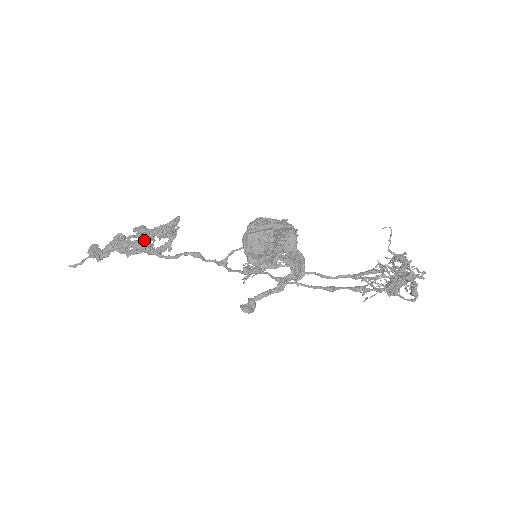
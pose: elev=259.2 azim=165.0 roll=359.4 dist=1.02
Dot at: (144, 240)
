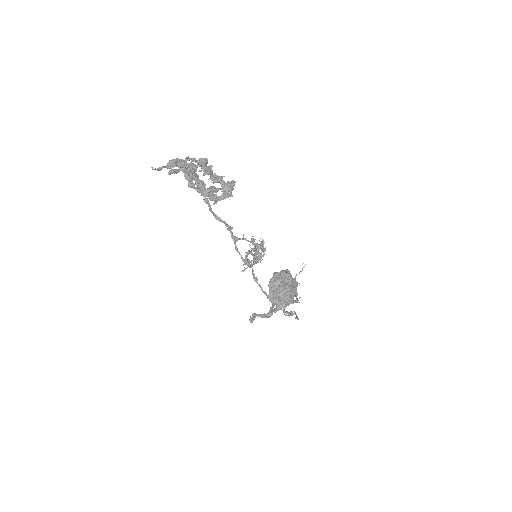
Dot at: (210, 191)
